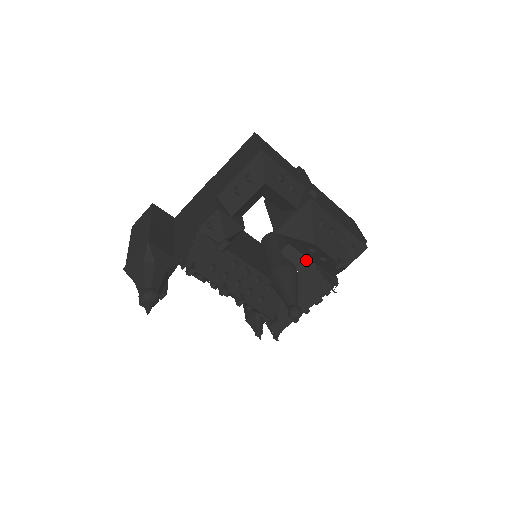
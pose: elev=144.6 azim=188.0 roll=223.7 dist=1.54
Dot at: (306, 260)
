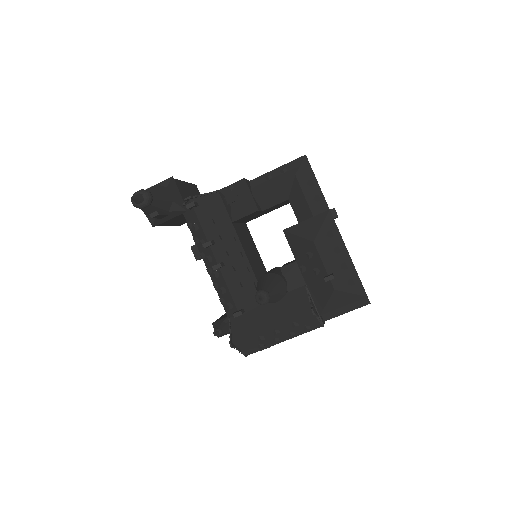
Dot at: (301, 282)
